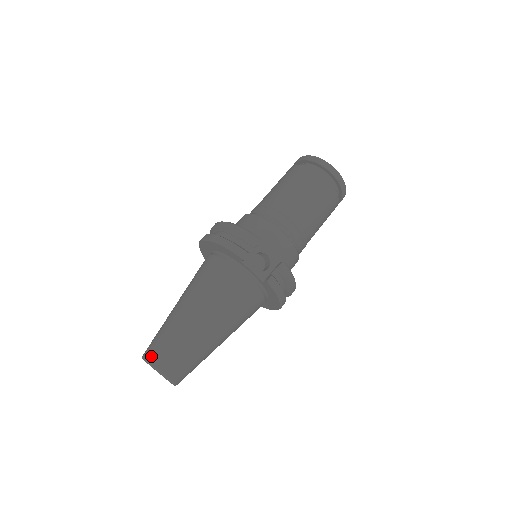
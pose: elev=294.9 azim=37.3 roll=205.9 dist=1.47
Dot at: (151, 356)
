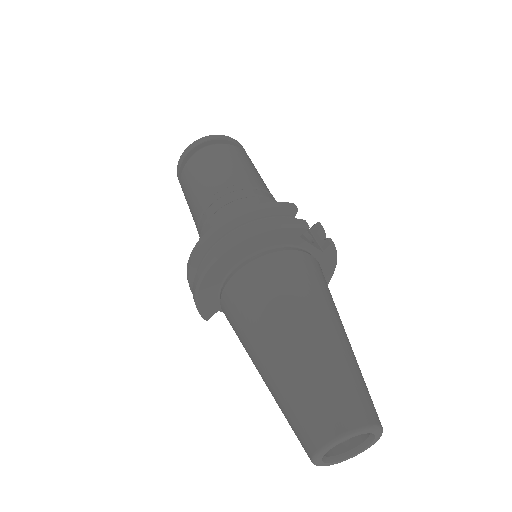
Dot at: (347, 420)
